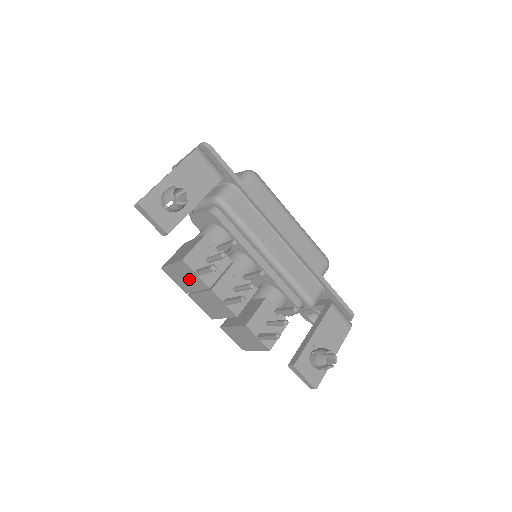
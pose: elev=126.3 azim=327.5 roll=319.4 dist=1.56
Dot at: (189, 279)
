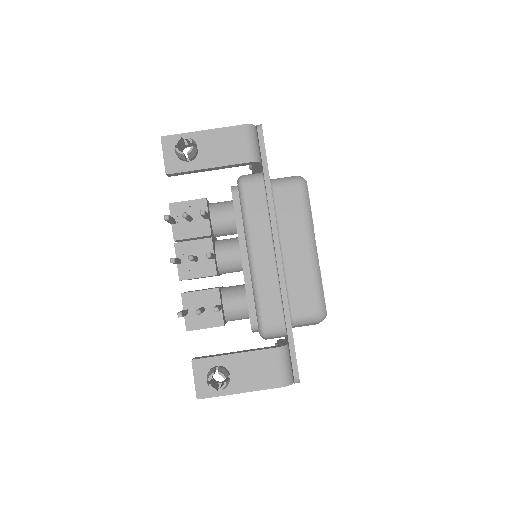
Dot at: occluded
